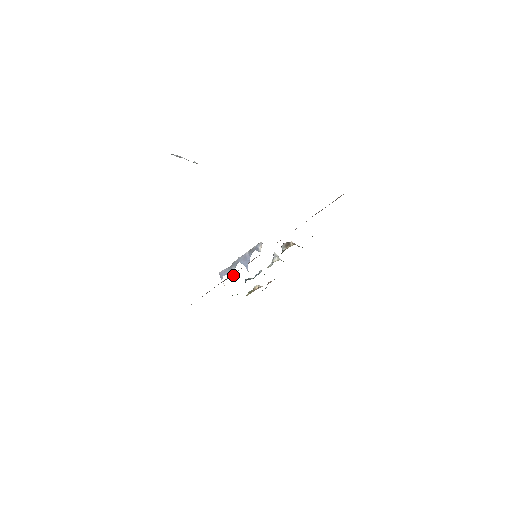
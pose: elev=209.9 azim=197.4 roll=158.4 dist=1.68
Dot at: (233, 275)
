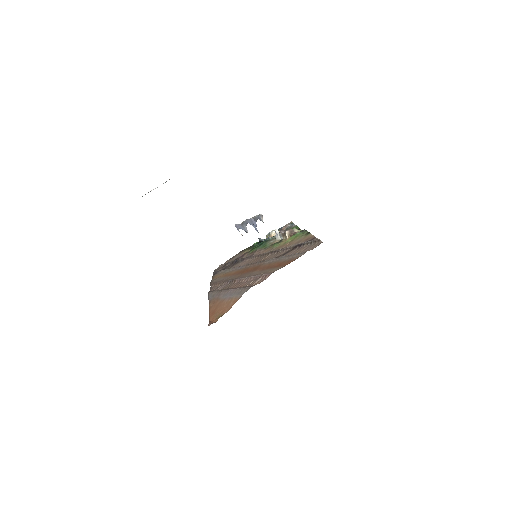
Dot at: (247, 231)
